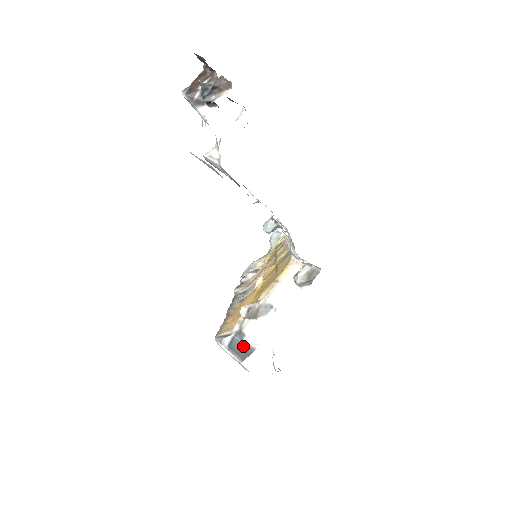
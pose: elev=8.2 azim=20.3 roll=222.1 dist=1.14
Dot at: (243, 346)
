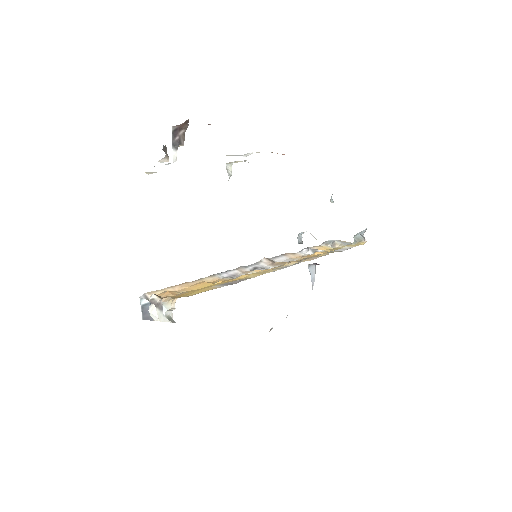
Dot at: occluded
